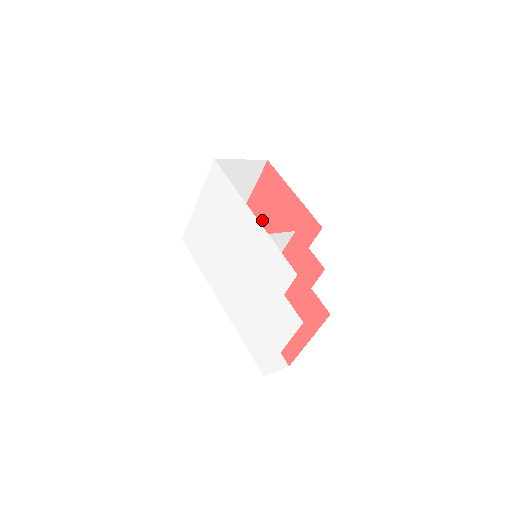
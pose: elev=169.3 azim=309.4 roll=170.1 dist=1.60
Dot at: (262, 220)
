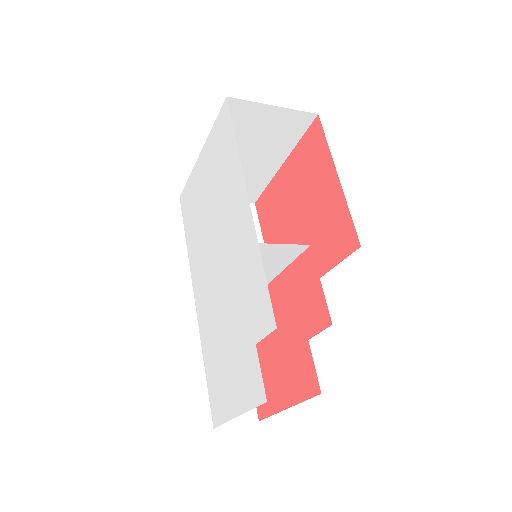
Dot at: (291, 200)
